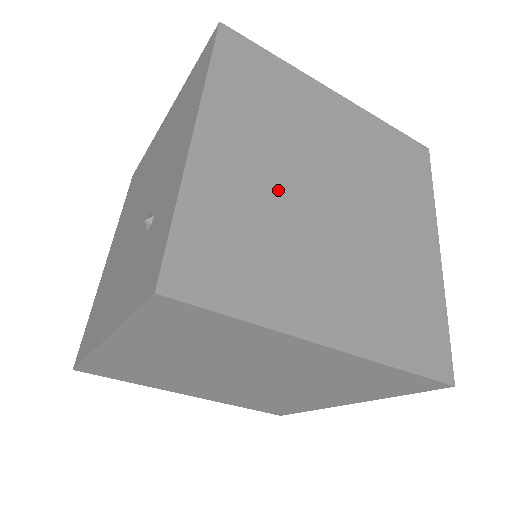
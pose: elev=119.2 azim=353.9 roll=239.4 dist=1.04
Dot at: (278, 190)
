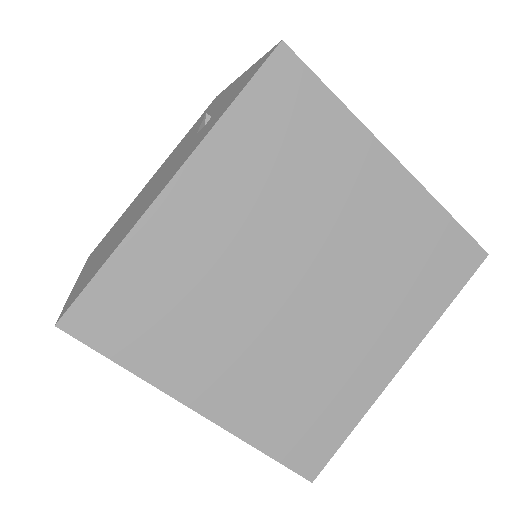
Dot at: occluded
